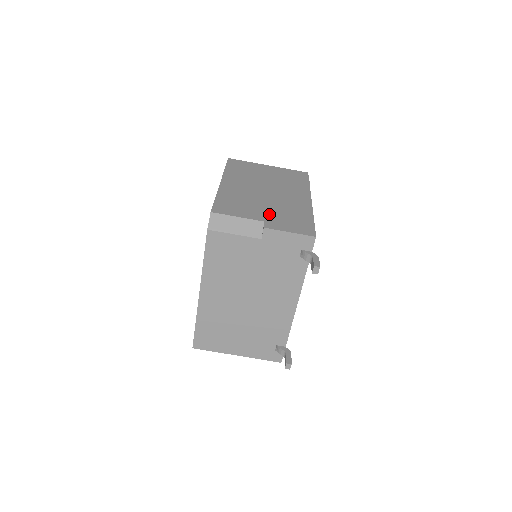
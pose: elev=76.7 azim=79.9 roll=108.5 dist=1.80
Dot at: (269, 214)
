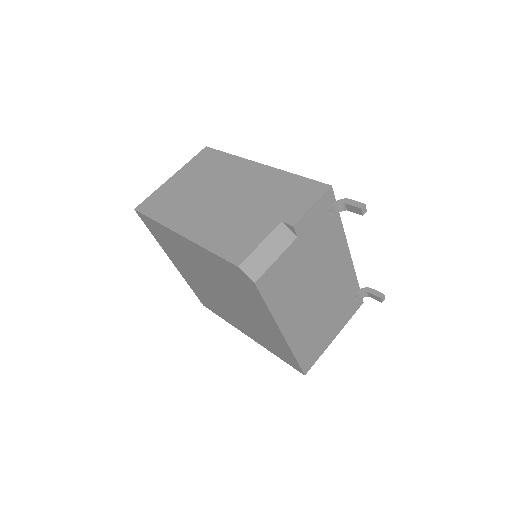
Dot at: (269, 212)
